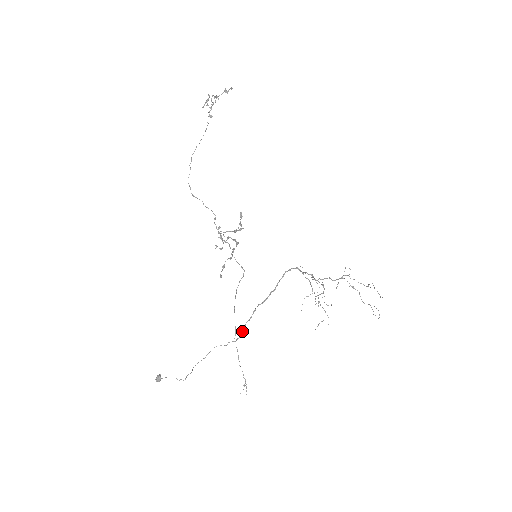
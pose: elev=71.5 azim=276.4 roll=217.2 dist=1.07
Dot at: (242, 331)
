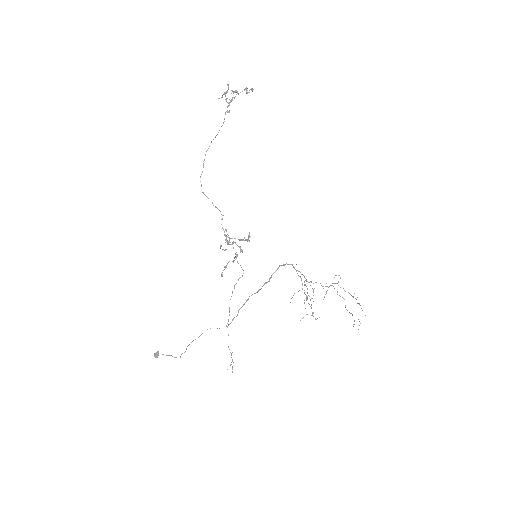
Dot at: (234, 317)
